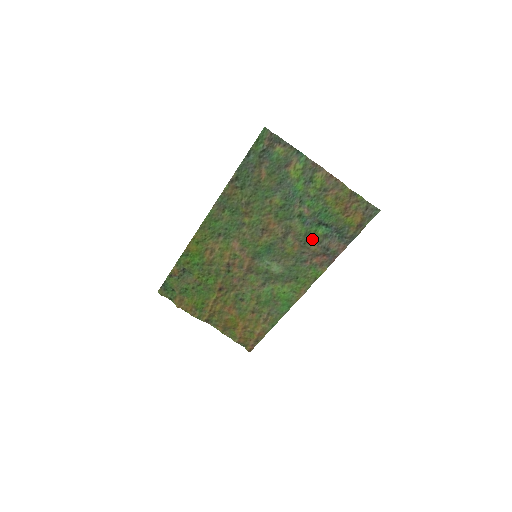
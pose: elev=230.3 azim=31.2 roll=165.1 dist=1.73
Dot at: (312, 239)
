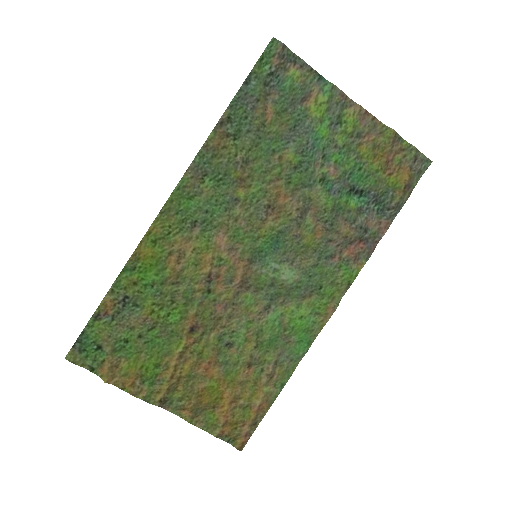
Dot at: (342, 216)
